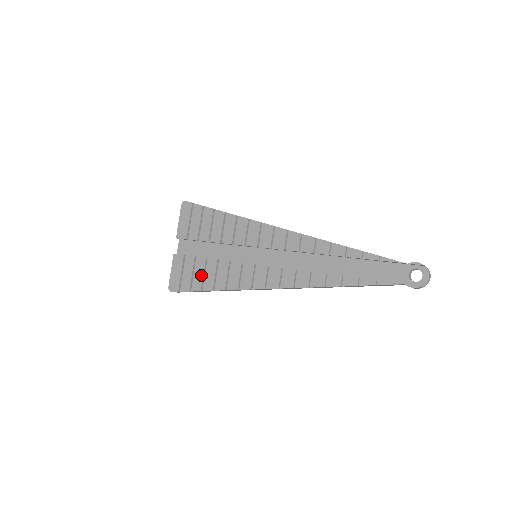
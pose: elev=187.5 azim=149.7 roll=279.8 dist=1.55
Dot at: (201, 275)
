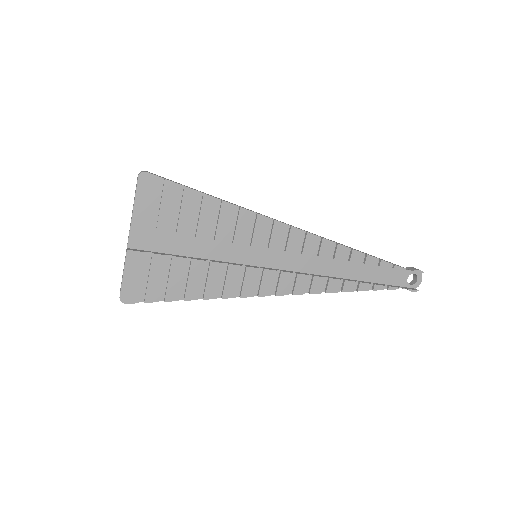
Dot at: (179, 281)
